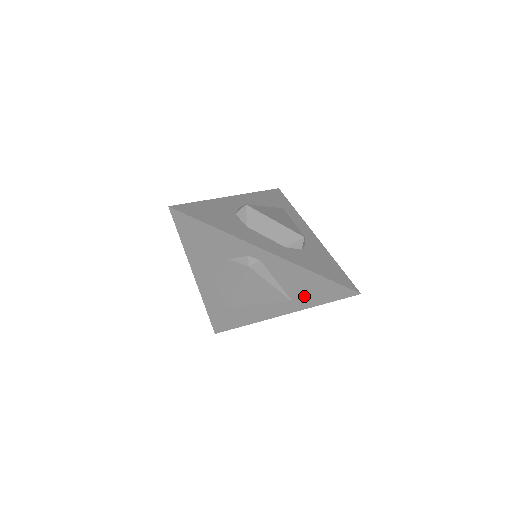
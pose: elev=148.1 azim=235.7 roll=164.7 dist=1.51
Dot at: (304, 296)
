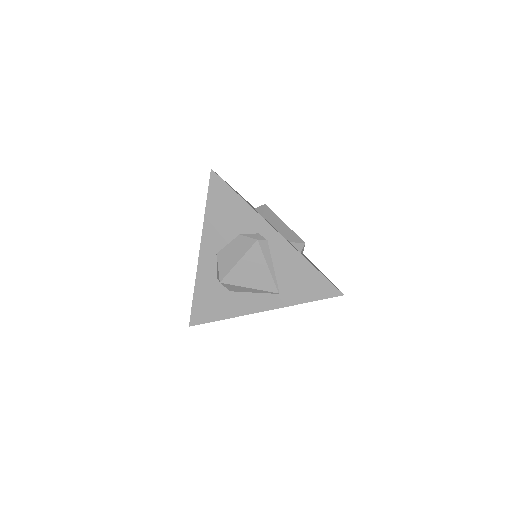
Dot at: (292, 290)
